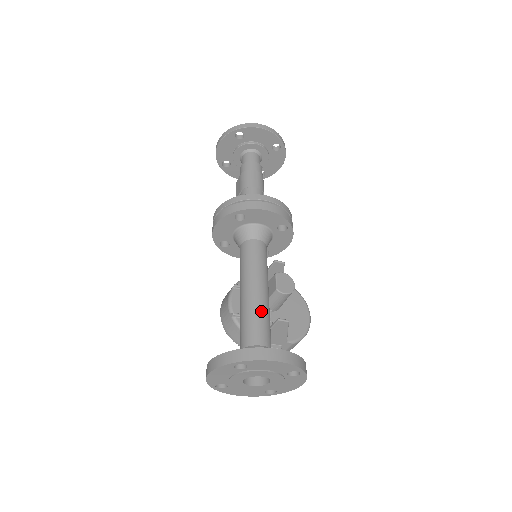
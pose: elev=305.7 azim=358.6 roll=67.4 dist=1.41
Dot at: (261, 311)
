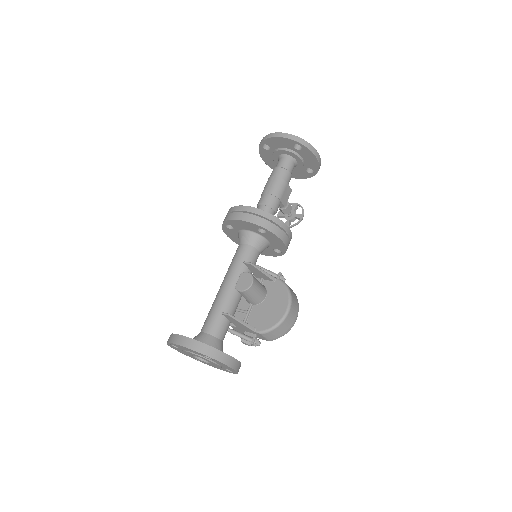
Dot at: (217, 305)
